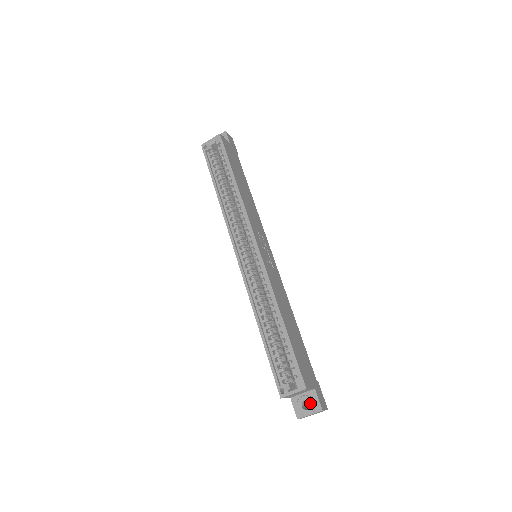
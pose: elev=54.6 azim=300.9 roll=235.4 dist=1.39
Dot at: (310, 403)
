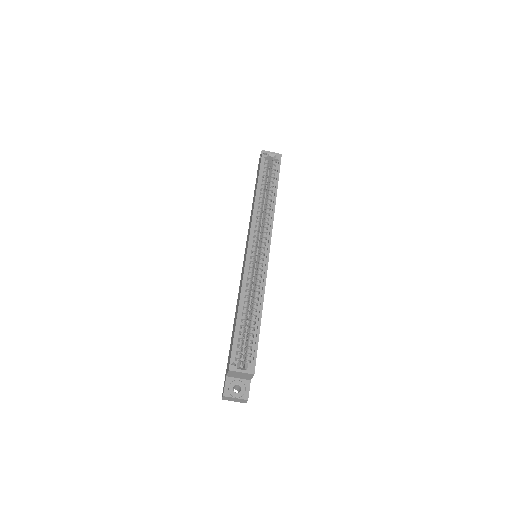
Dot at: (242, 389)
